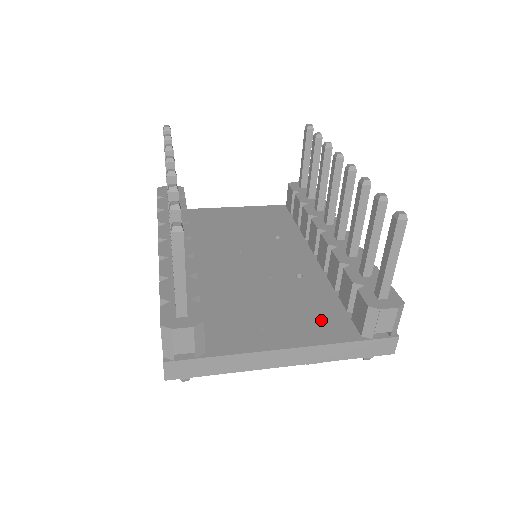
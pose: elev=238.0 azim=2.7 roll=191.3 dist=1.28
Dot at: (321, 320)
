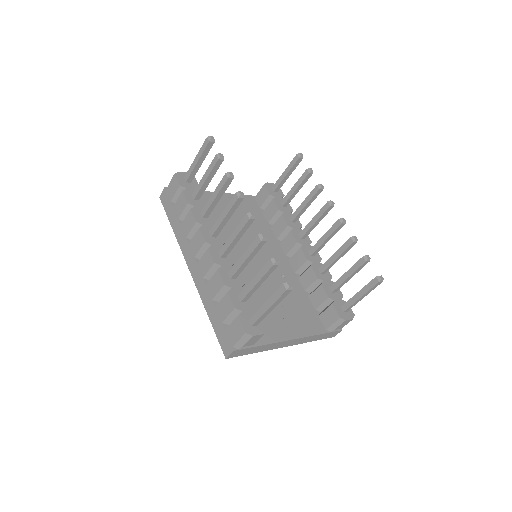
Dot at: (305, 317)
